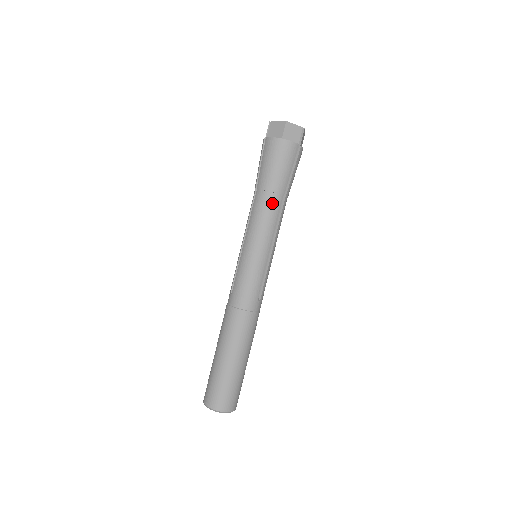
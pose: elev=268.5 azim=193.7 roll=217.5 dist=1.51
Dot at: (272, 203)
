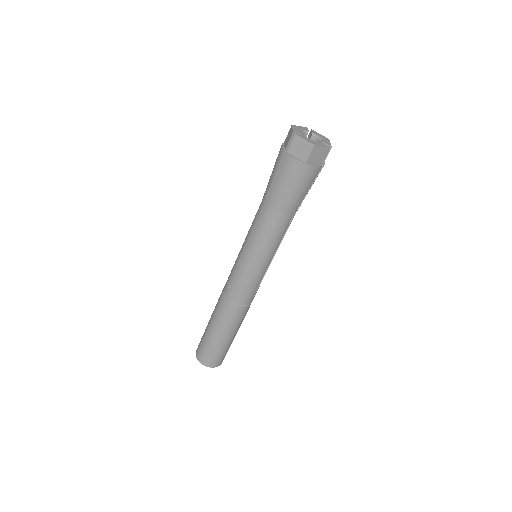
Dot at: (282, 222)
